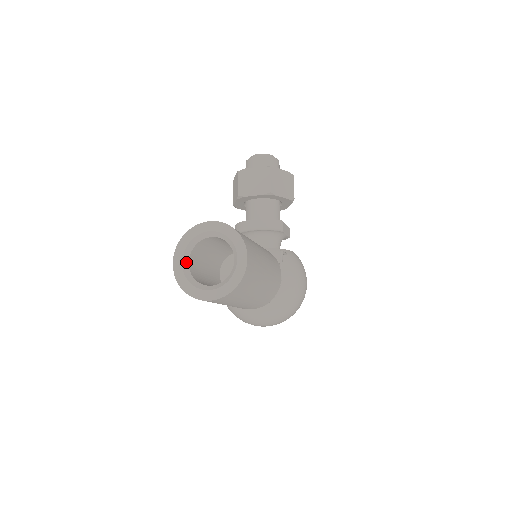
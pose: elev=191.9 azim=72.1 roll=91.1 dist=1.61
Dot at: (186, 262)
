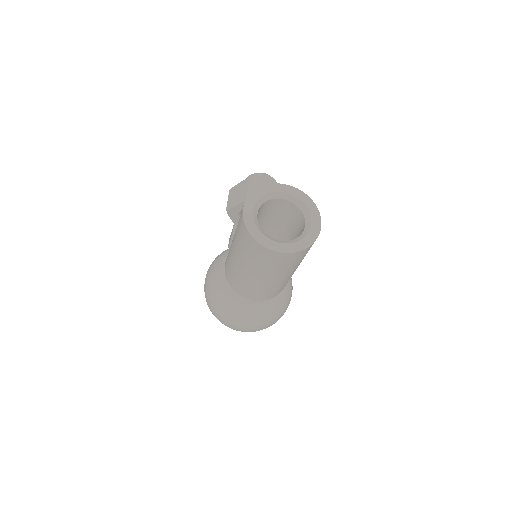
Dot at: (256, 213)
